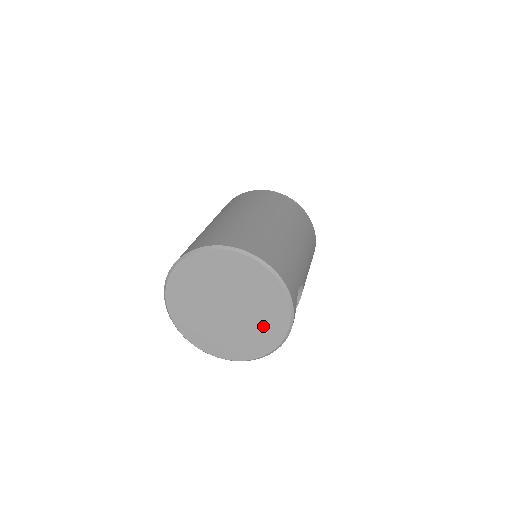
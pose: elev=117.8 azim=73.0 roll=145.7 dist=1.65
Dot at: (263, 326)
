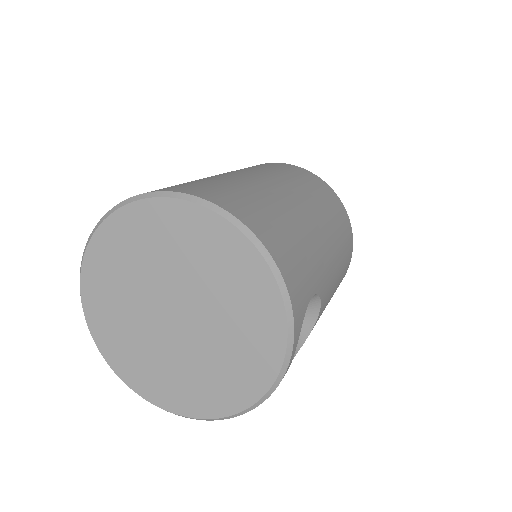
Dot at: (236, 356)
